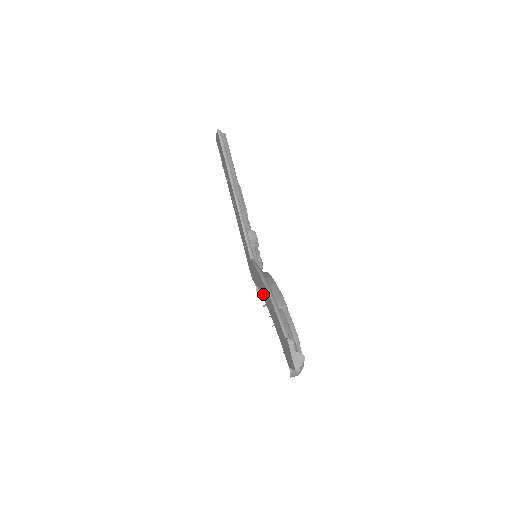
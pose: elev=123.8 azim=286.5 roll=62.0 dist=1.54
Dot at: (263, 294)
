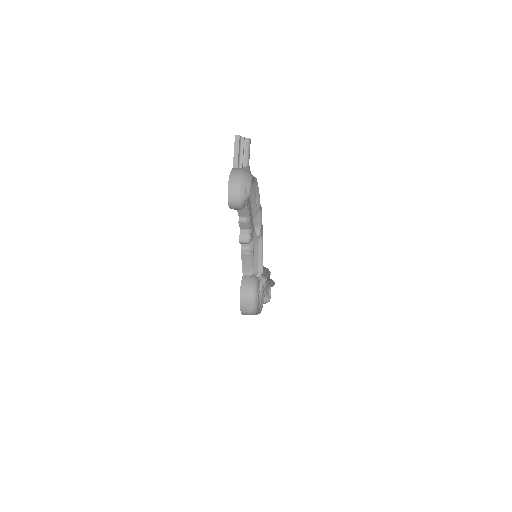
Dot at: occluded
